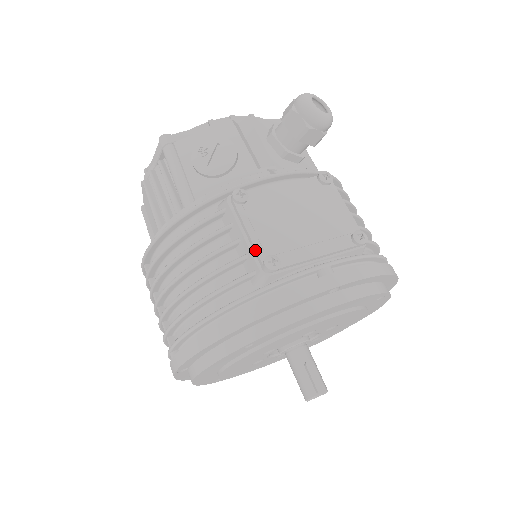
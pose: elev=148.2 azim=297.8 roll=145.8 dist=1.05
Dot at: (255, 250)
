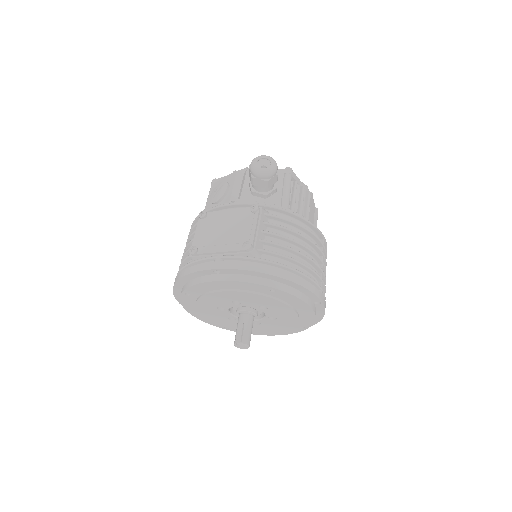
Dot at: (193, 243)
